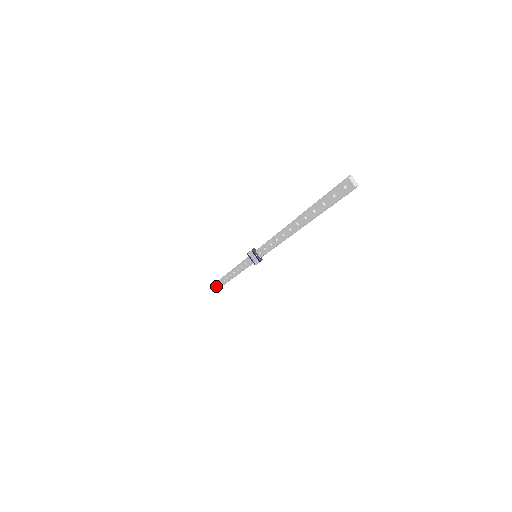
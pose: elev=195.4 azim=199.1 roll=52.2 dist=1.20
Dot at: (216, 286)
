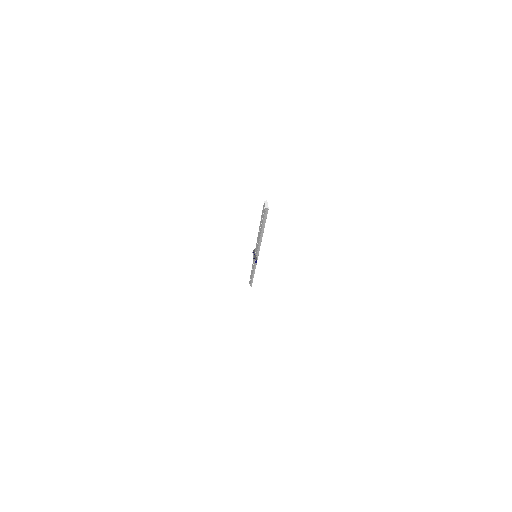
Dot at: (250, 281)
